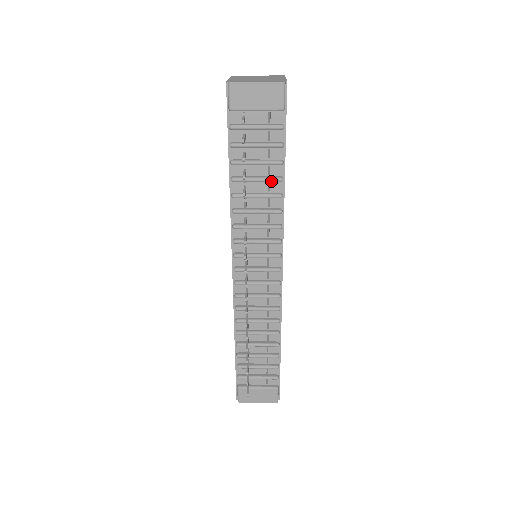
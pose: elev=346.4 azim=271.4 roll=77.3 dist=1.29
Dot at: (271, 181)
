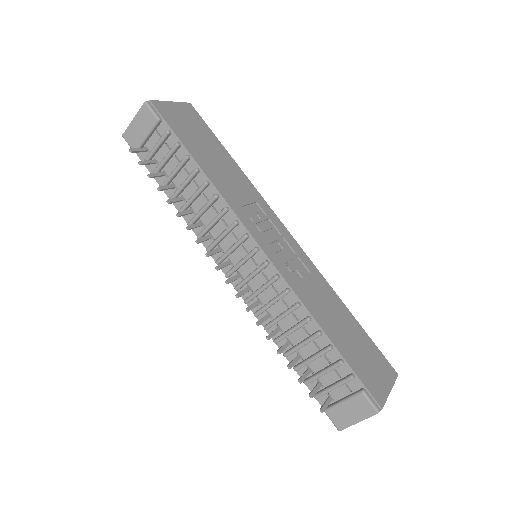
Dot at: (191, 178)
